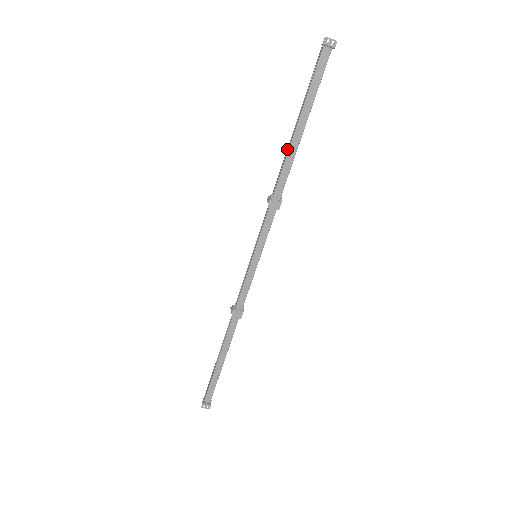
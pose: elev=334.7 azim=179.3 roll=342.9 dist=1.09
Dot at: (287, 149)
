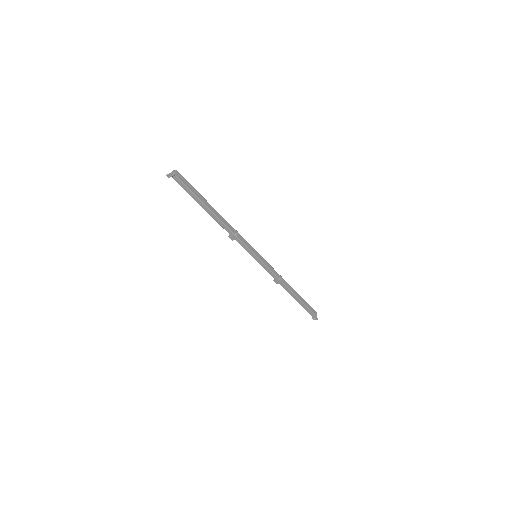
Dot at: occluded
